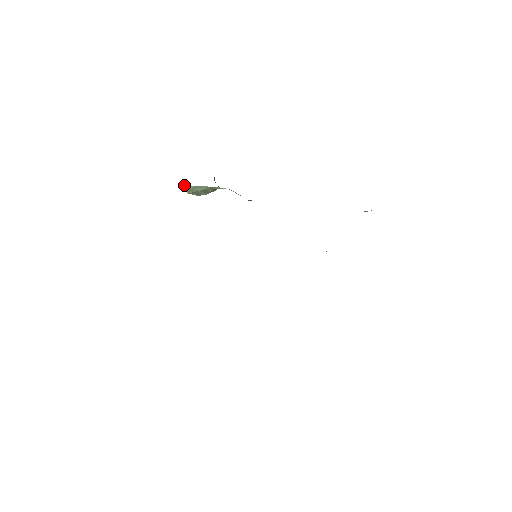
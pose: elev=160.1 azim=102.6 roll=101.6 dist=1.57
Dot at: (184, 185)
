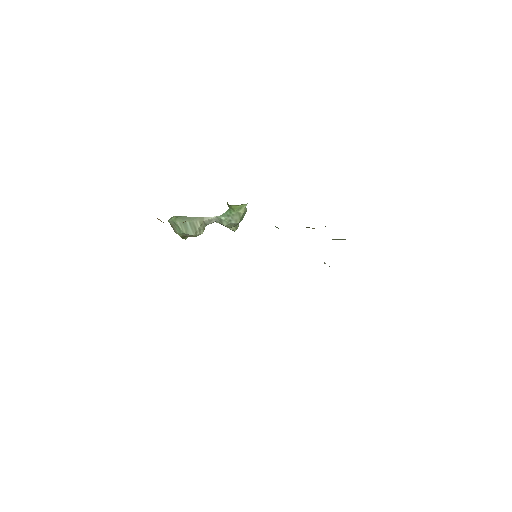
Dot at: (173, 216)
